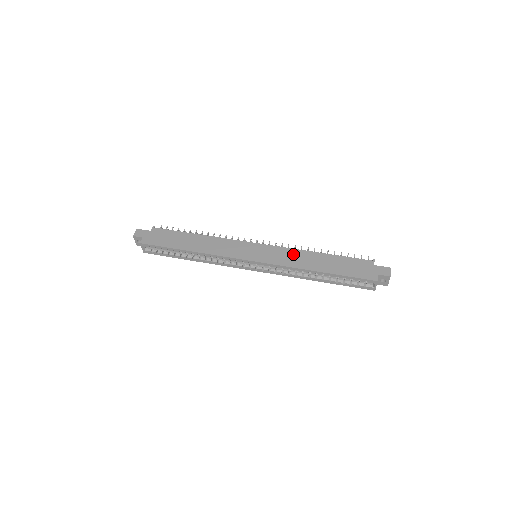
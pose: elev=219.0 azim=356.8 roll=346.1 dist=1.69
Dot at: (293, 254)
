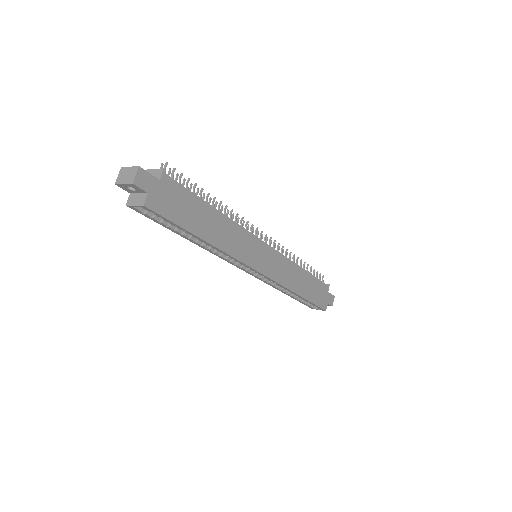
Dot at: (289, 268)
